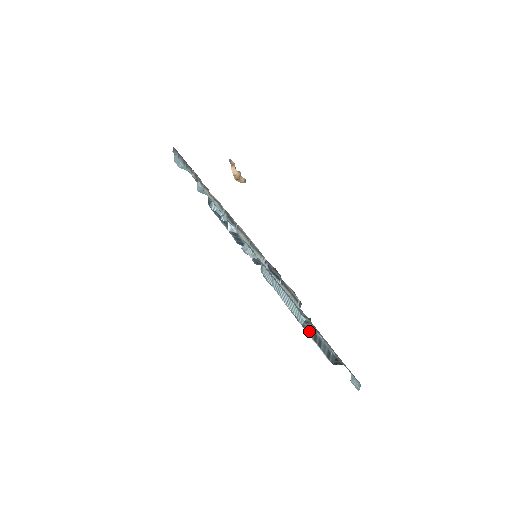
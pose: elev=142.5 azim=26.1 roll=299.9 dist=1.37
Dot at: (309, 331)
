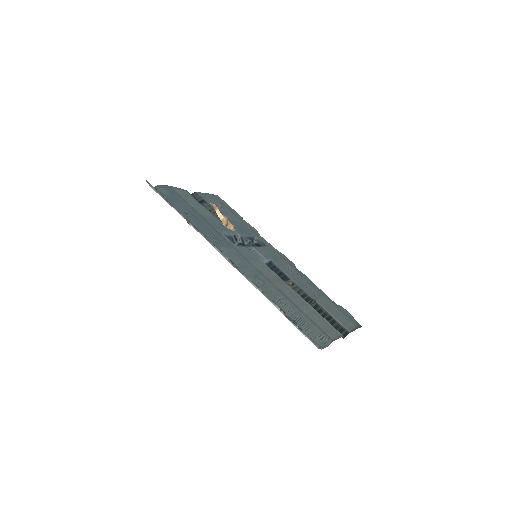
Dot at: (325, 344)
